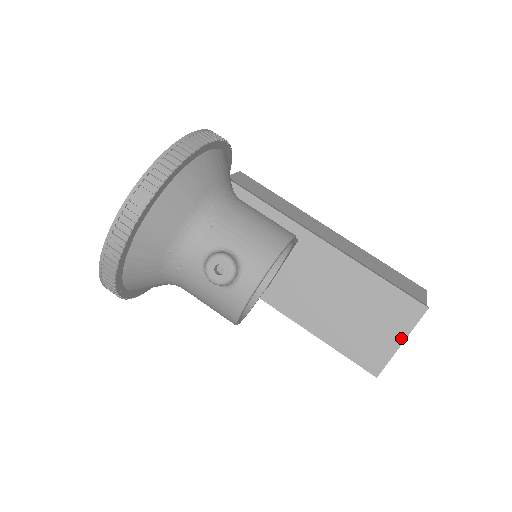
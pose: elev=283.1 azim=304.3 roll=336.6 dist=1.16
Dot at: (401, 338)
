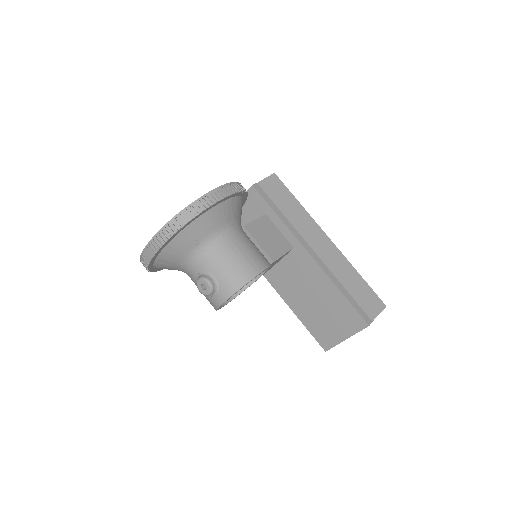
Dot at: (346, 336)
